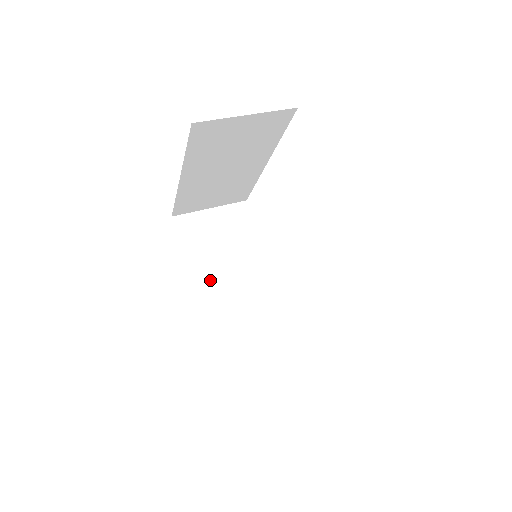
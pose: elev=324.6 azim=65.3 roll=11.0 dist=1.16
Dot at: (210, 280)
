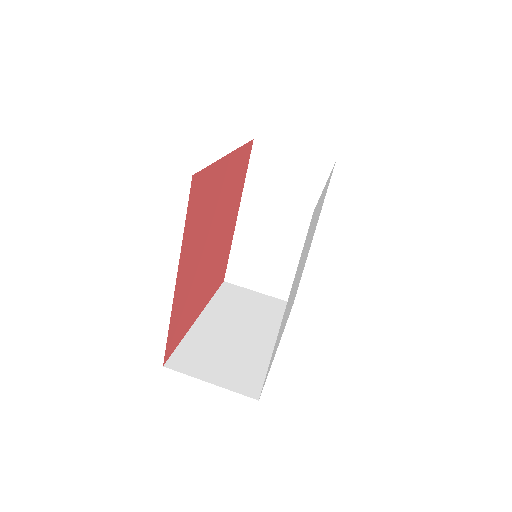
Dot at: (255, 213)
